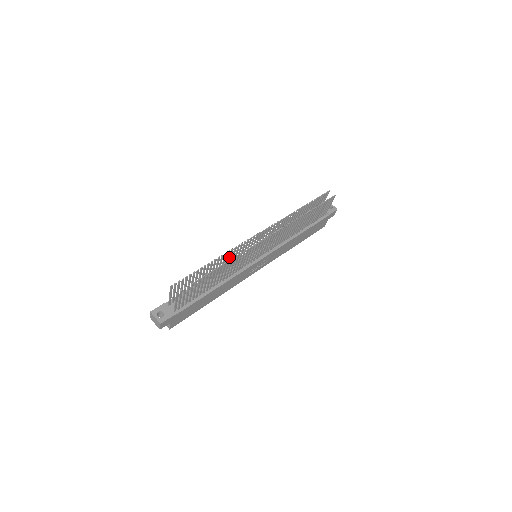
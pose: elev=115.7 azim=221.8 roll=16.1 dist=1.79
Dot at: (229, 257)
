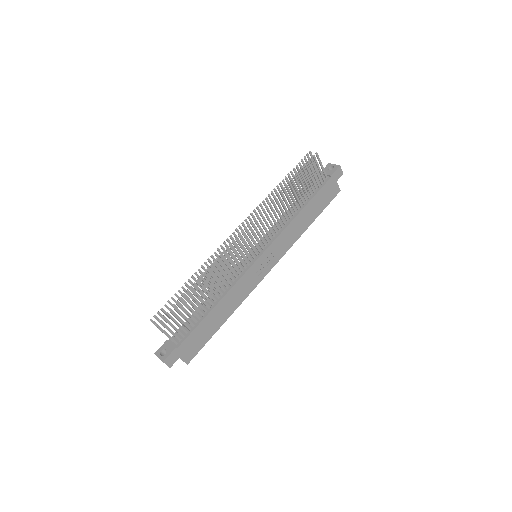
Dot at: occluded
